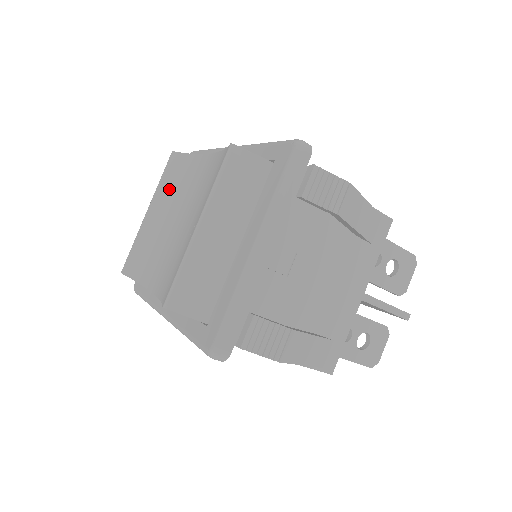
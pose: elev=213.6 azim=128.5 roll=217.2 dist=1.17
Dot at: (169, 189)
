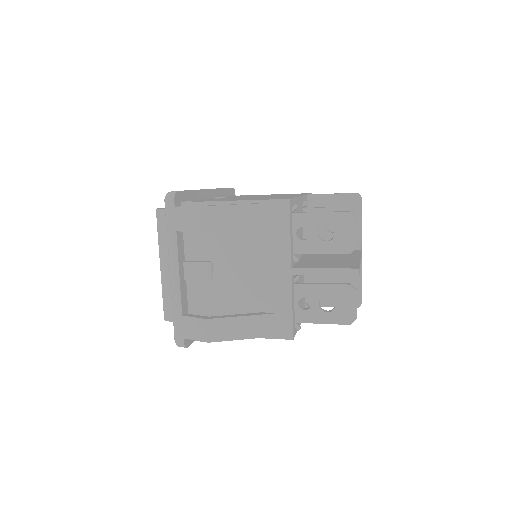
Dot at: occluded
